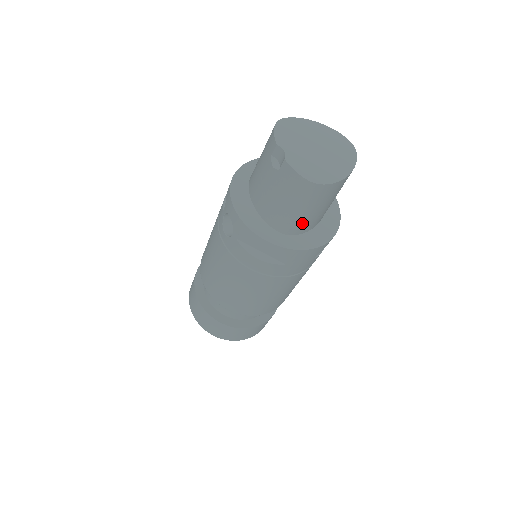
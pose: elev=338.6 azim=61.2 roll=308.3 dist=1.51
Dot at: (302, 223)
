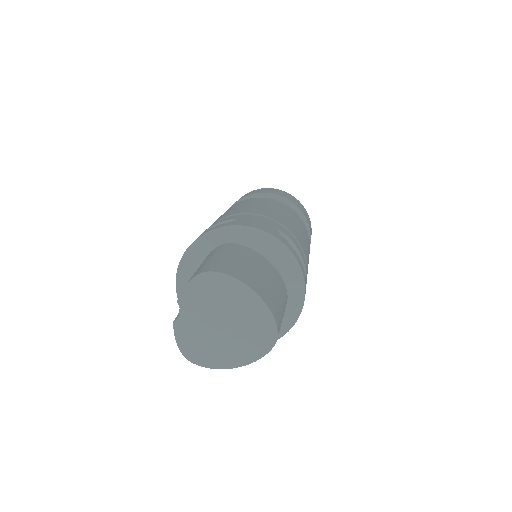
Dot at: occluded
